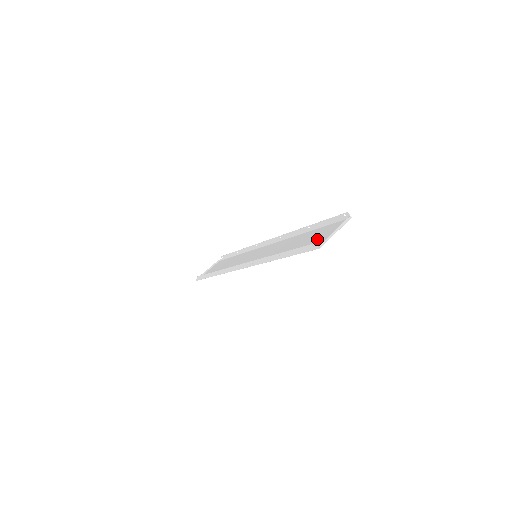
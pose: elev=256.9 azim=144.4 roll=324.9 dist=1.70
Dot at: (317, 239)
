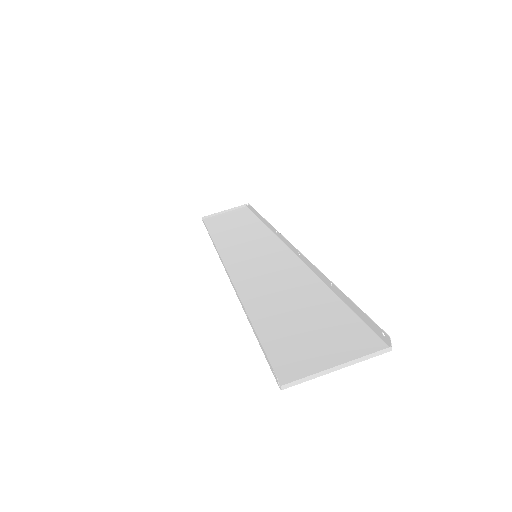
Dot at: (309, 342)
